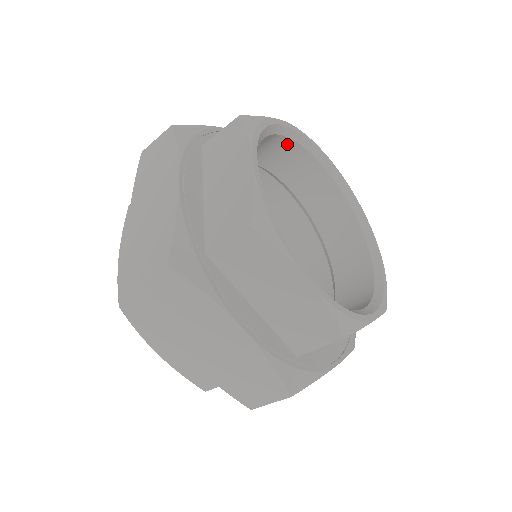
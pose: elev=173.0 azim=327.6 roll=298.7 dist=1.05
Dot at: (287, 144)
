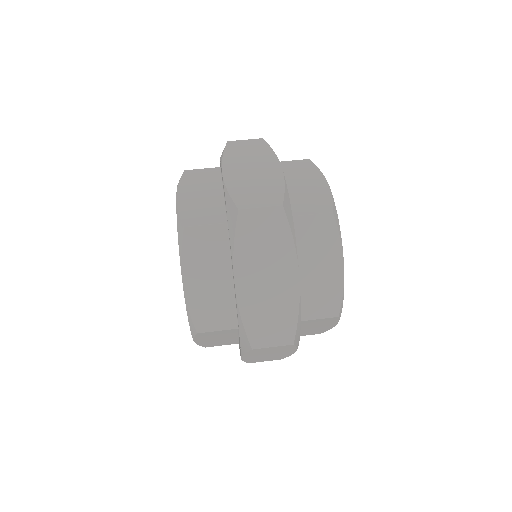
Dot at: occluded
